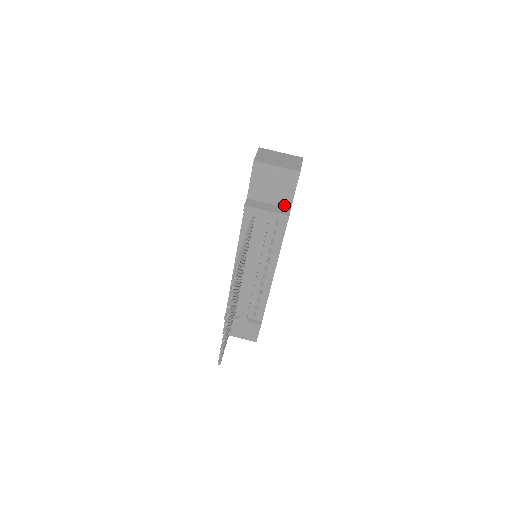
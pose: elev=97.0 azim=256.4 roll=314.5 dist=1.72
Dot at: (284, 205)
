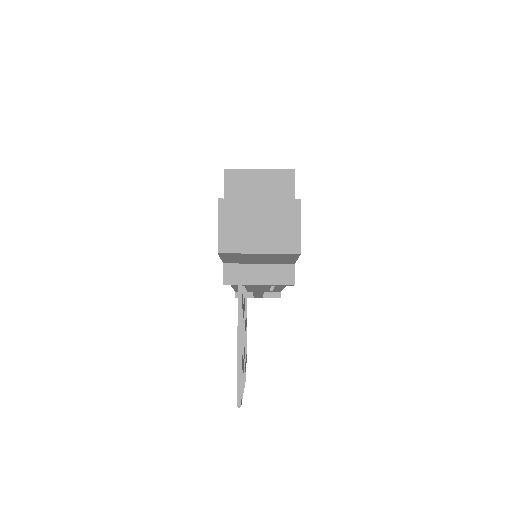
Dot at: (283, 263)
